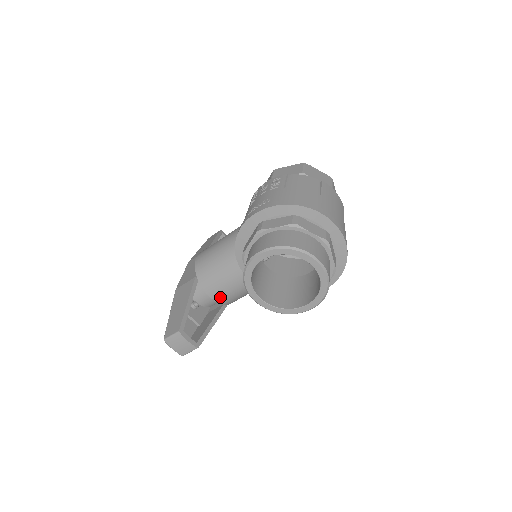
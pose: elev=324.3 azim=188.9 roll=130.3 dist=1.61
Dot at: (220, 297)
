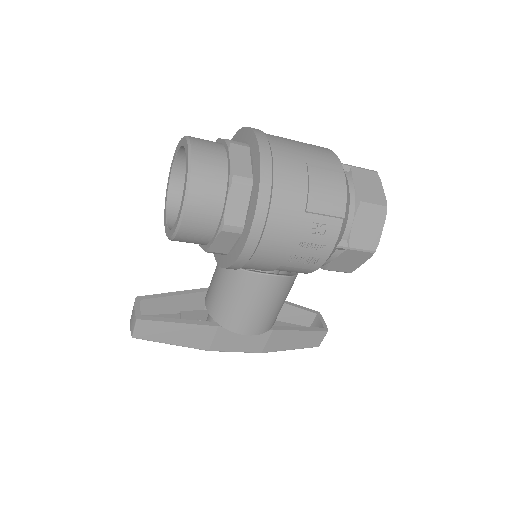
Dot at: (210, 304)
